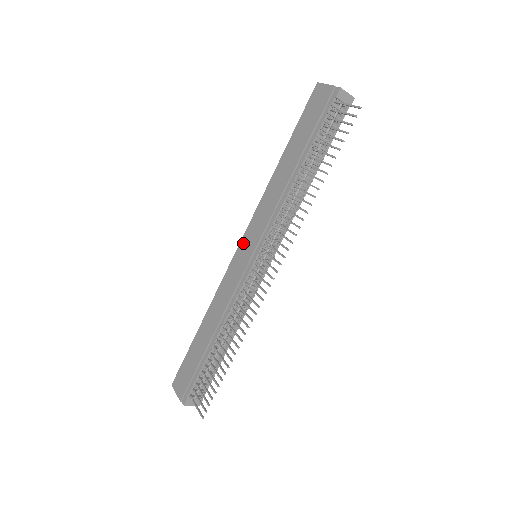
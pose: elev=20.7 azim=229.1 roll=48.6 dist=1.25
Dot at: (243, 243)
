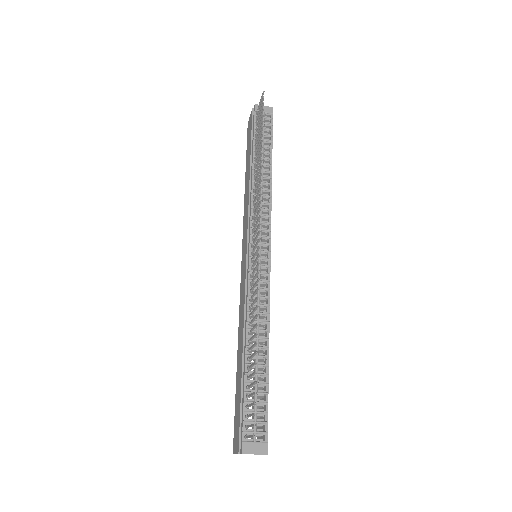
Dot at: (242, 255)
